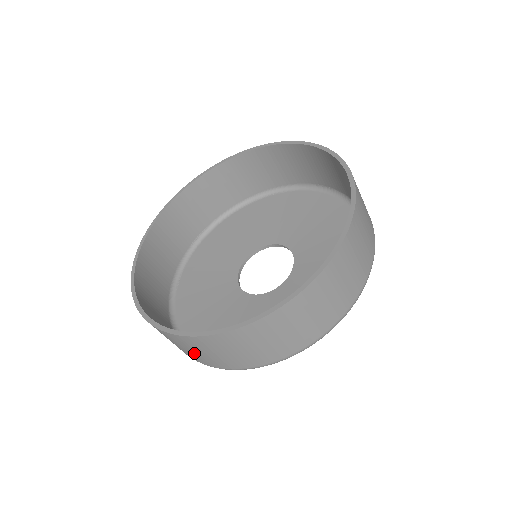
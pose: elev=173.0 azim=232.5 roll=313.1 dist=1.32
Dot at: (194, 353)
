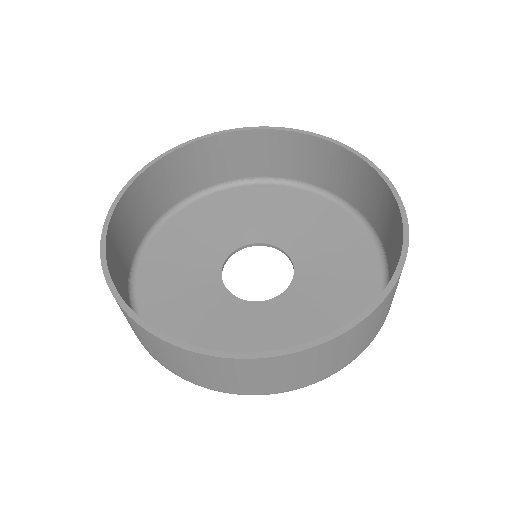
Dot at: (307, 372)
